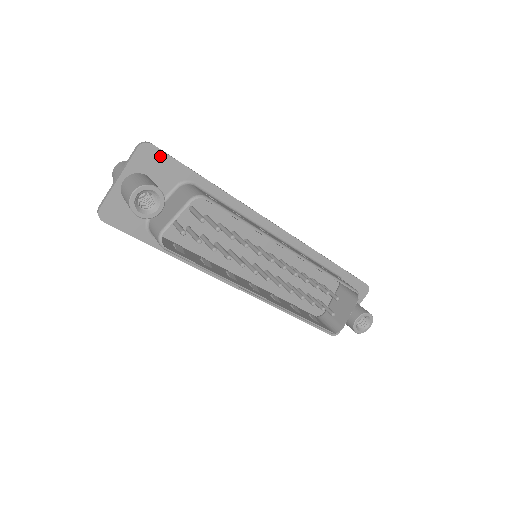
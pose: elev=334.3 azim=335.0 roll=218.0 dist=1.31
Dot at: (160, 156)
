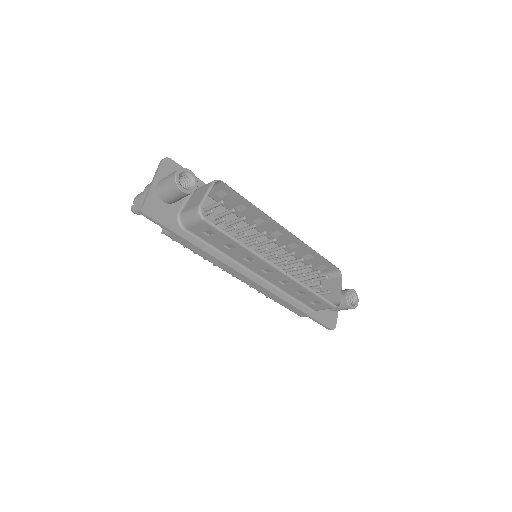
Dot at: (178, 168)
